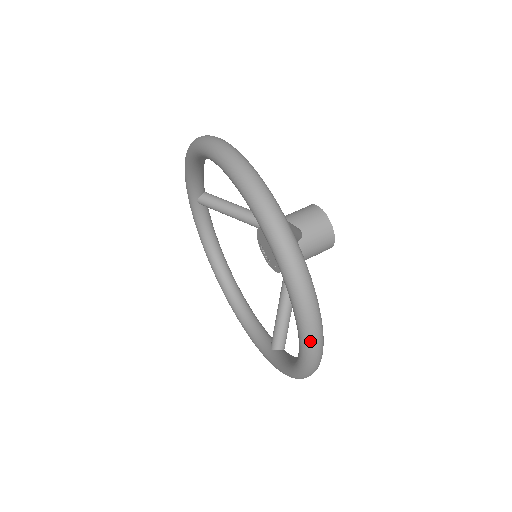
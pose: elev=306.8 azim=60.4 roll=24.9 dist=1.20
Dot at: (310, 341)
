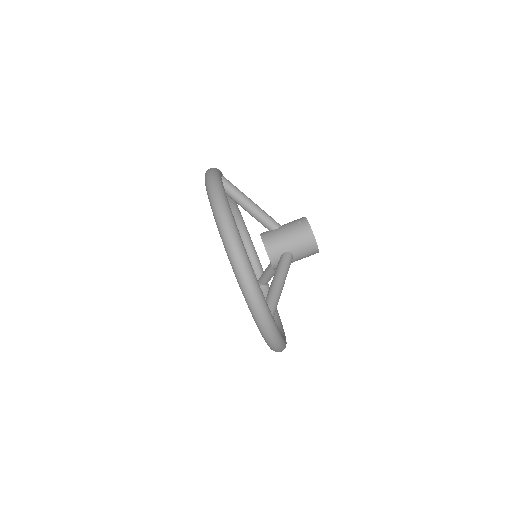
Dot at: occluded
